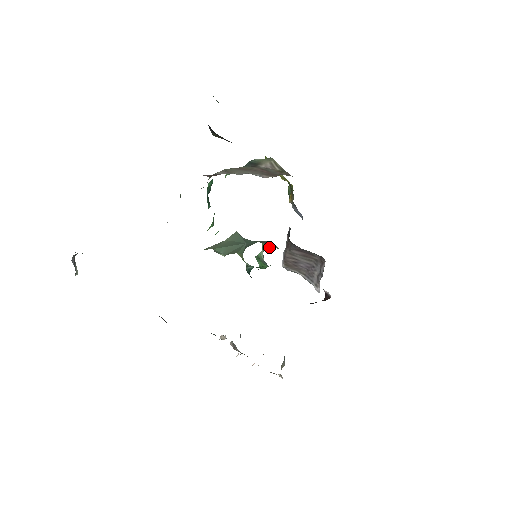
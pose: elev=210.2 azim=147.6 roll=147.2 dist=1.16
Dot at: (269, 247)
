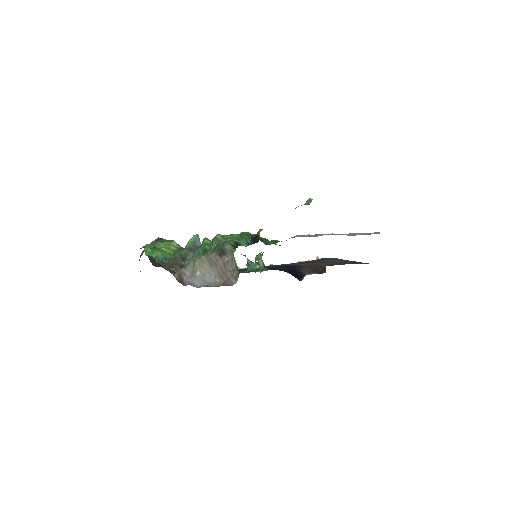
Dot at: occluded
